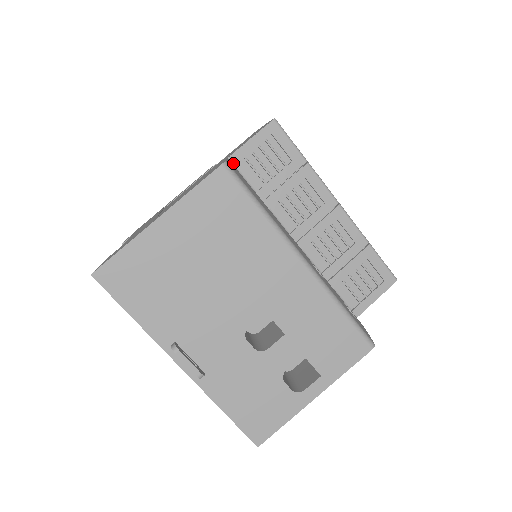
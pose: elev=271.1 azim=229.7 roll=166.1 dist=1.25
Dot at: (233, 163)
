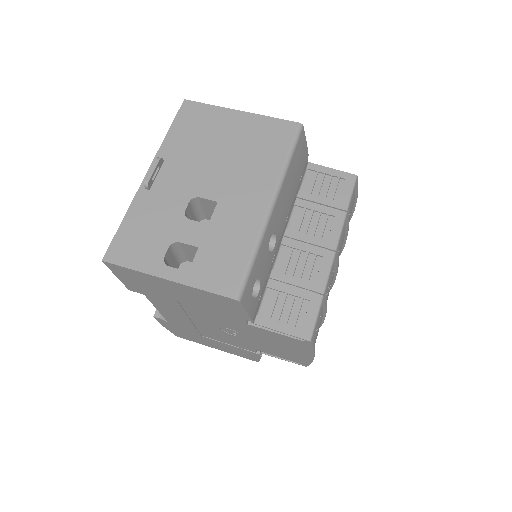
Dot at: (308, 167)
